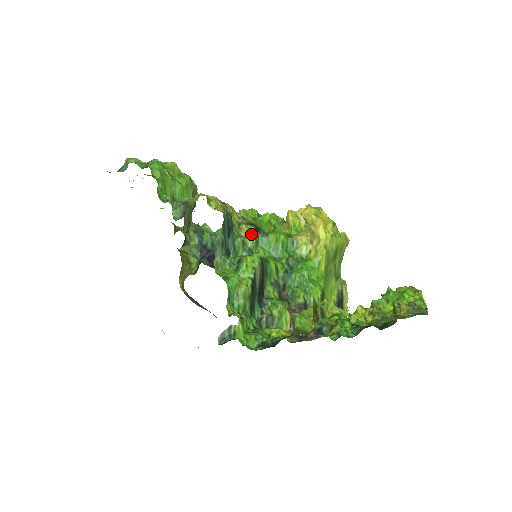
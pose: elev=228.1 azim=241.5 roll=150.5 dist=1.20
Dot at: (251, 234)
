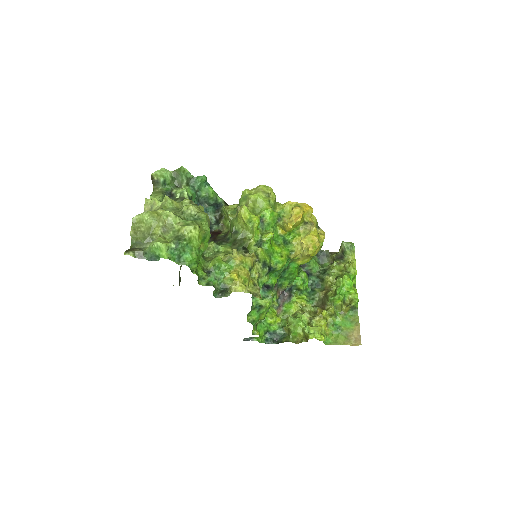
Dot at: (266, 276)
